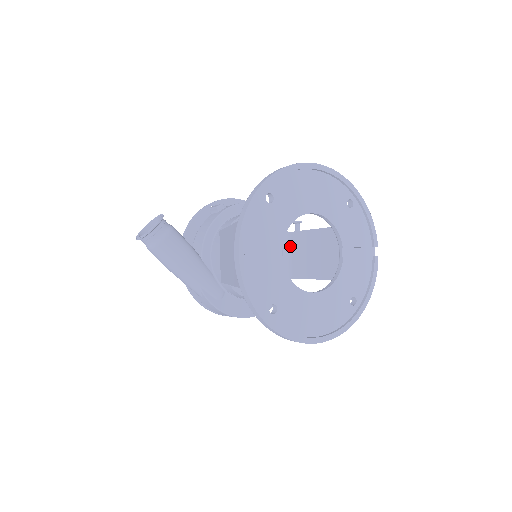
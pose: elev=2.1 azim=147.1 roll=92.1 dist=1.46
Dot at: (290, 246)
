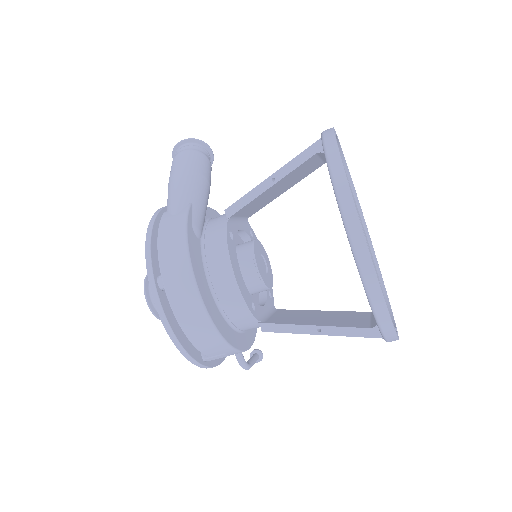
Dot at: (272, 312)
